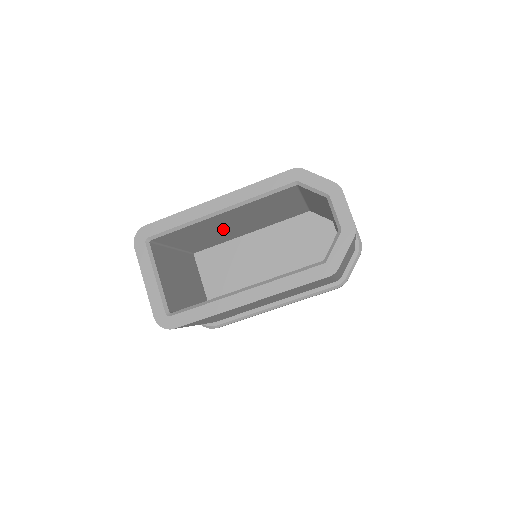
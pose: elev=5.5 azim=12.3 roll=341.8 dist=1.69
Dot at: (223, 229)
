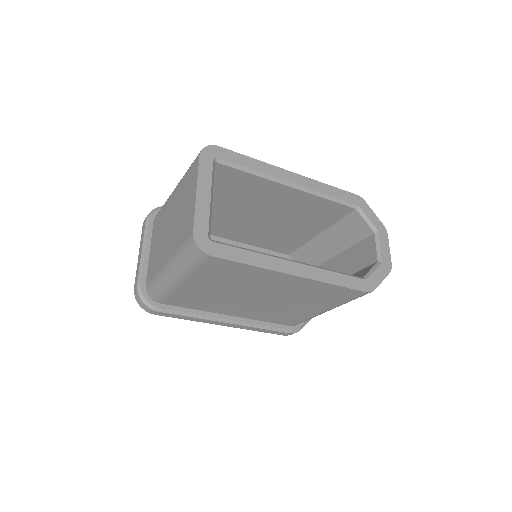
Dot at: (245, 212)
